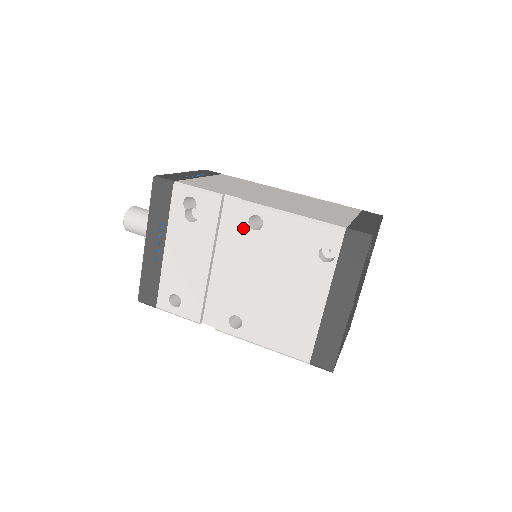
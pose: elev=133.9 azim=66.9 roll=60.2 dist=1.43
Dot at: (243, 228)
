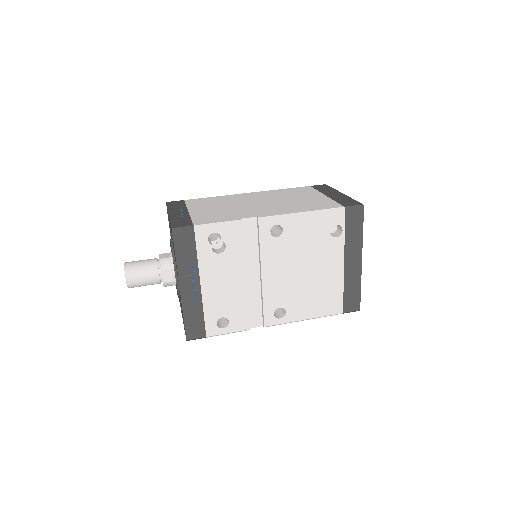
Dot at: (267, 239)
